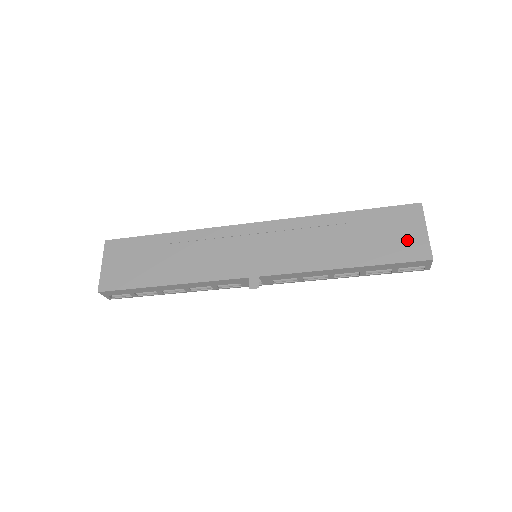
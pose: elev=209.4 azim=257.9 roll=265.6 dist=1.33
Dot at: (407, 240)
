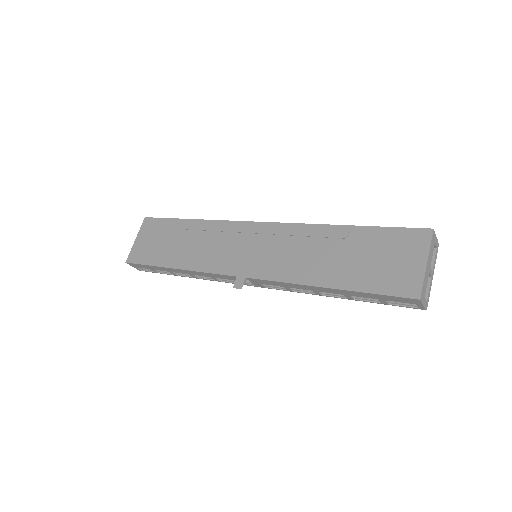
Dot at: (400, 270)
